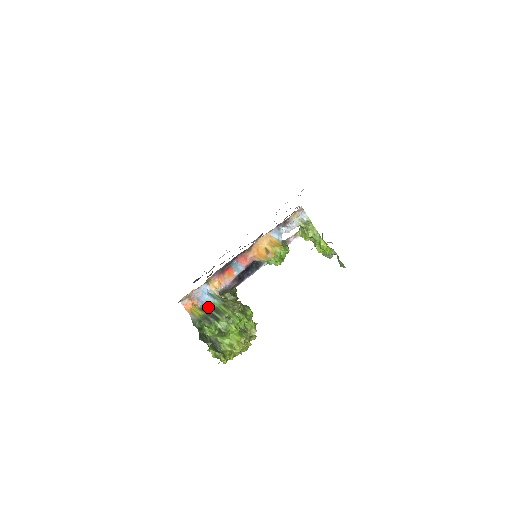
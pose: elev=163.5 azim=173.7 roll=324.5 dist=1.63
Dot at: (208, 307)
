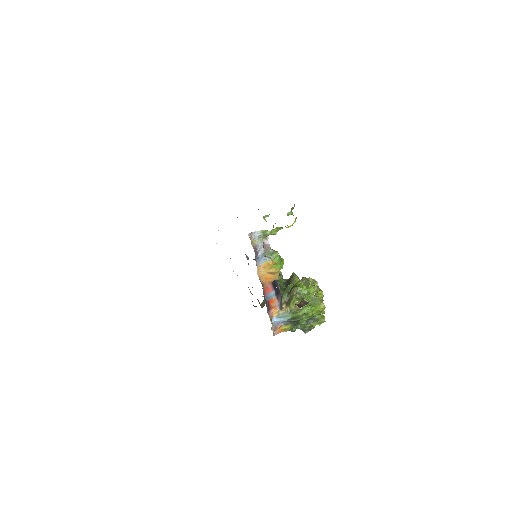
Dot at: (287, 321)
